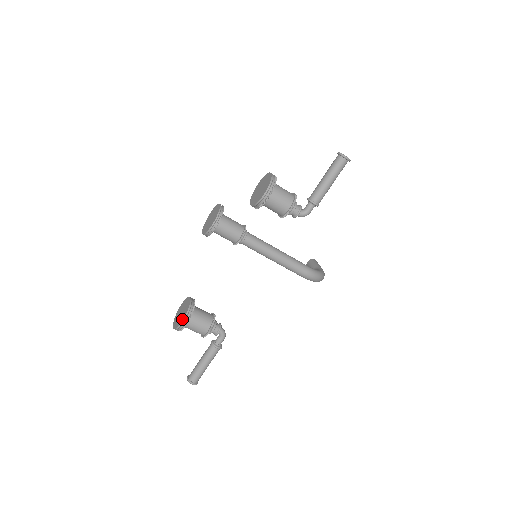
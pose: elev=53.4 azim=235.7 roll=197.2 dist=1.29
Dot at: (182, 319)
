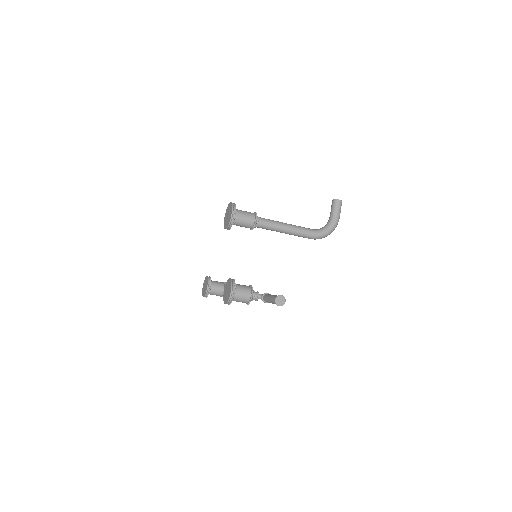
Dot at: (203, 296)
